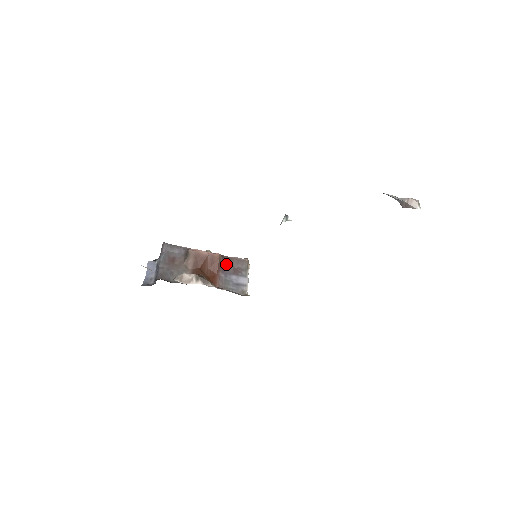
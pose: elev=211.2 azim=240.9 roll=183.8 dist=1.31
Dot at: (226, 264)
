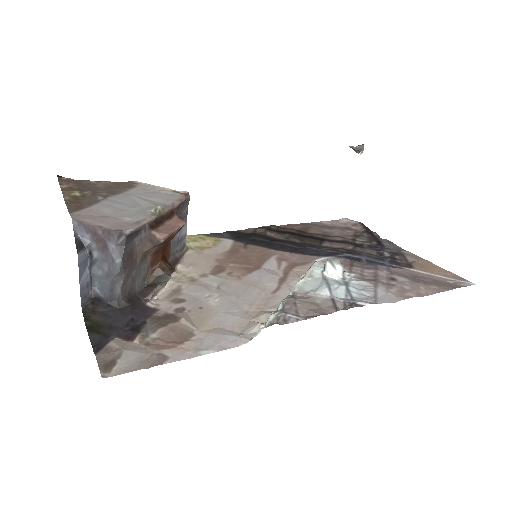
Dot at: occluded
